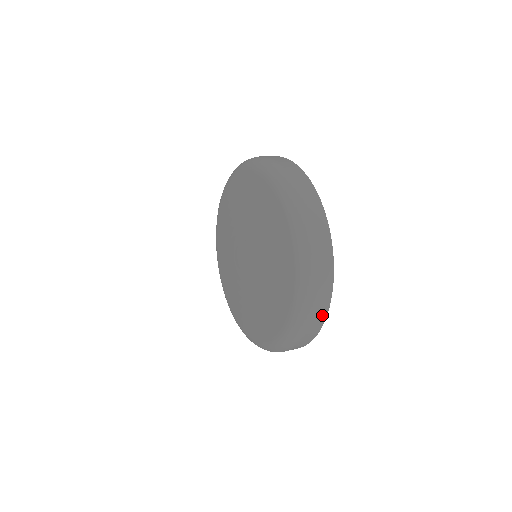
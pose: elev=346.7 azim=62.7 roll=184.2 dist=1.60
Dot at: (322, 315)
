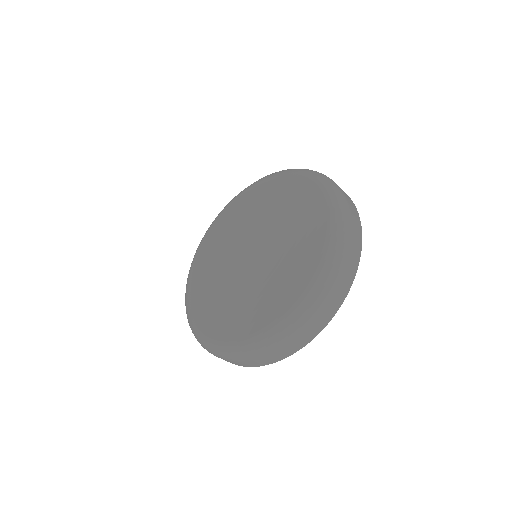
Dot at: (355, 260)
